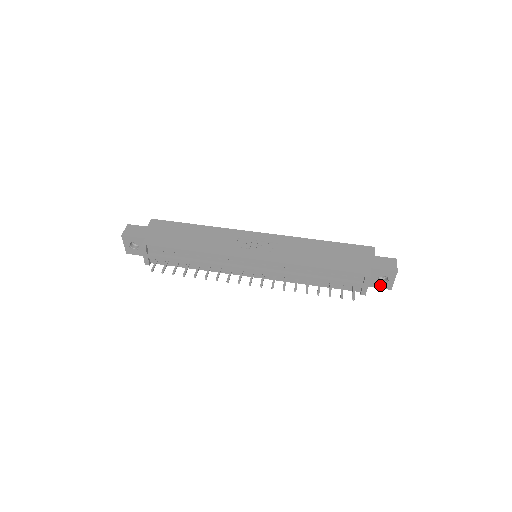
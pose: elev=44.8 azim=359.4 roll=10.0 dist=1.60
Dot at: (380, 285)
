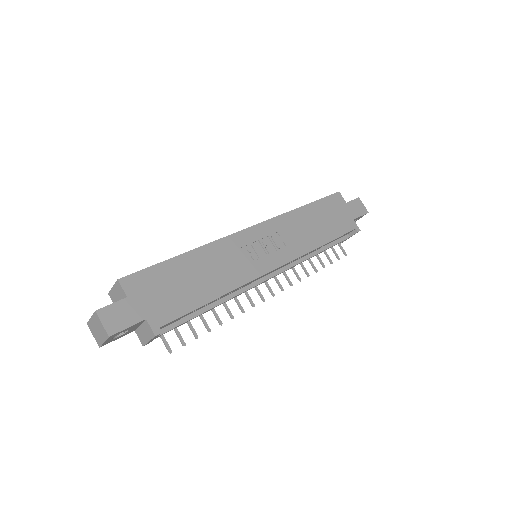
Dot at: occluded
